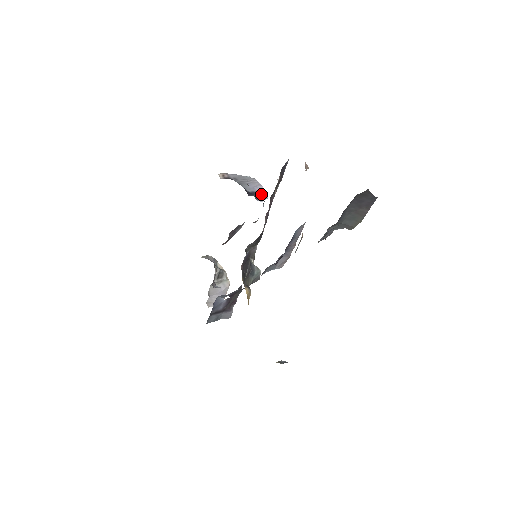
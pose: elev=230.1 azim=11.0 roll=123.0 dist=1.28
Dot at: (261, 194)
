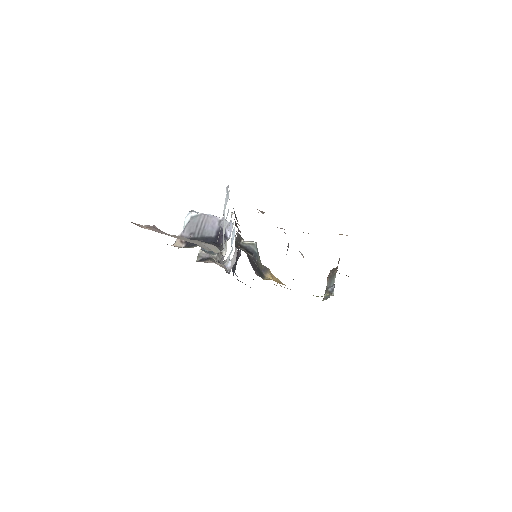
Dot at: (222, 225)
